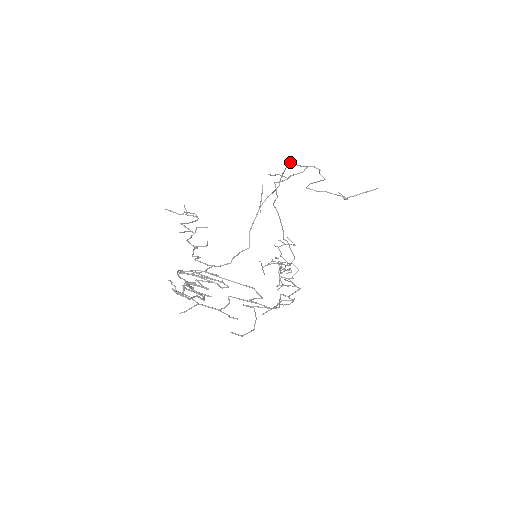
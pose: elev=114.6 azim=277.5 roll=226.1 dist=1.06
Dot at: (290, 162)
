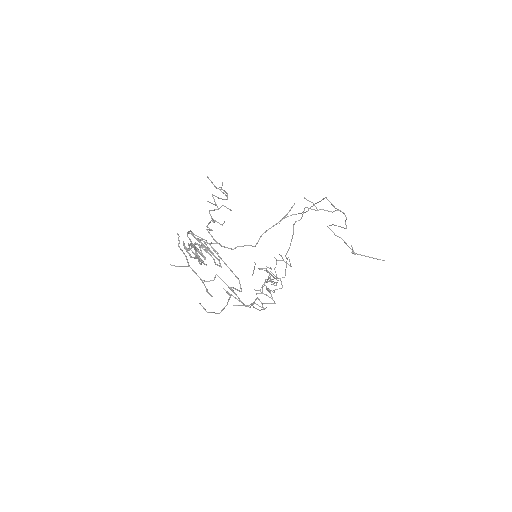
Dot at: occluded
